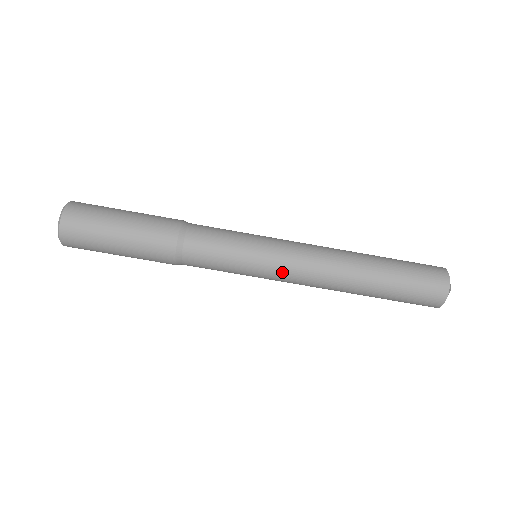
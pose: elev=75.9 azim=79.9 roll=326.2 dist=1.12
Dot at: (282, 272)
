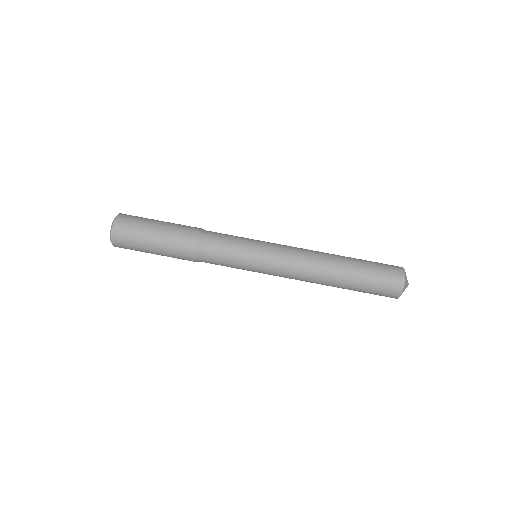
Dot at: (277, 256)
